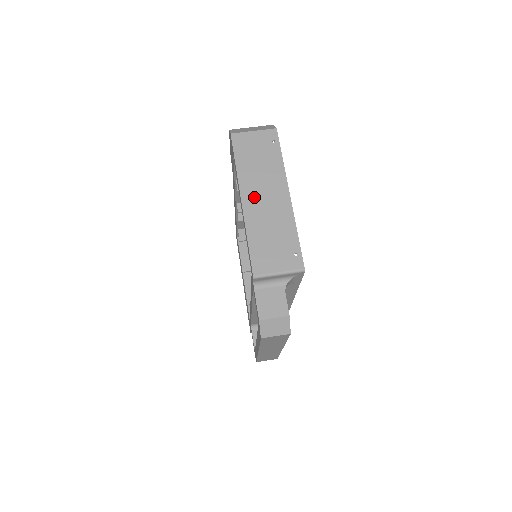
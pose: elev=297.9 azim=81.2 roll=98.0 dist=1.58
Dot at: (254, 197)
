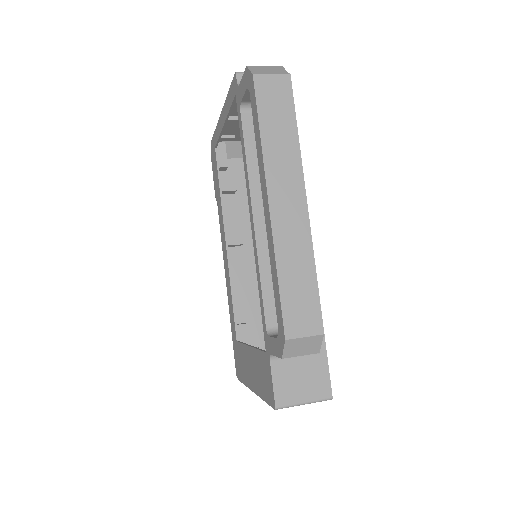
Dot at: (233, 112)
